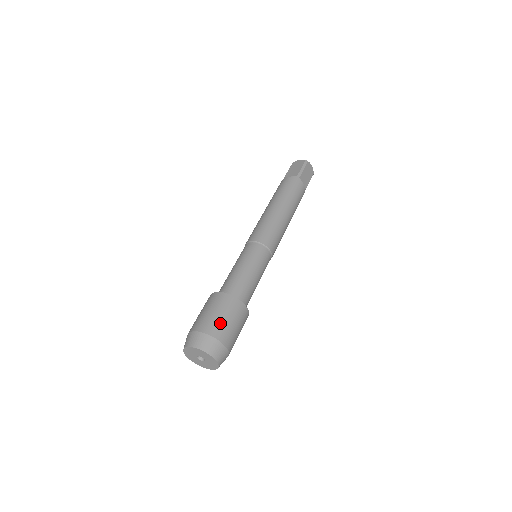
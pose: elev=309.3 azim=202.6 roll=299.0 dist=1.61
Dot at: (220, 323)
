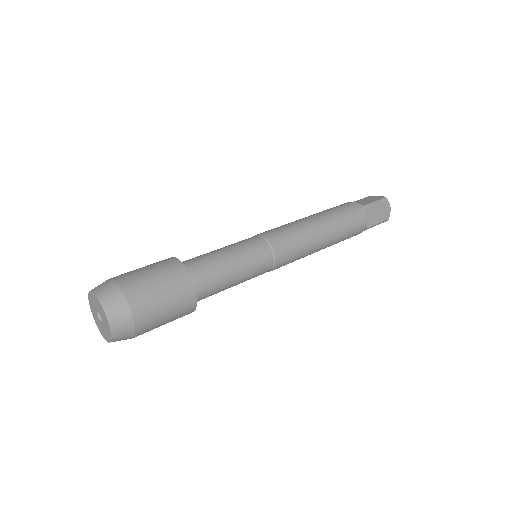
Dot at: (146, 286)
